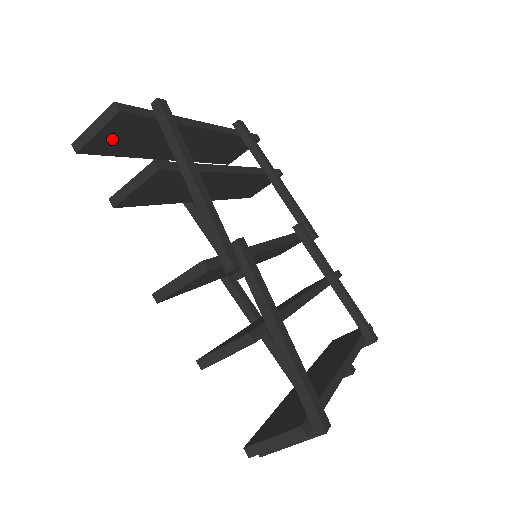
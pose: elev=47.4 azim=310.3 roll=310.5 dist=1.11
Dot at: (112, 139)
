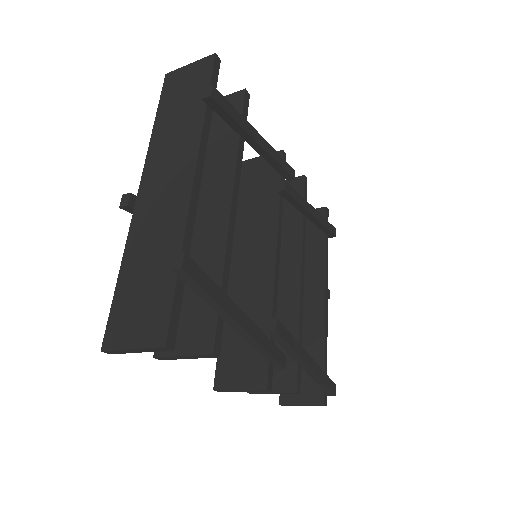
Dot at: occluded
